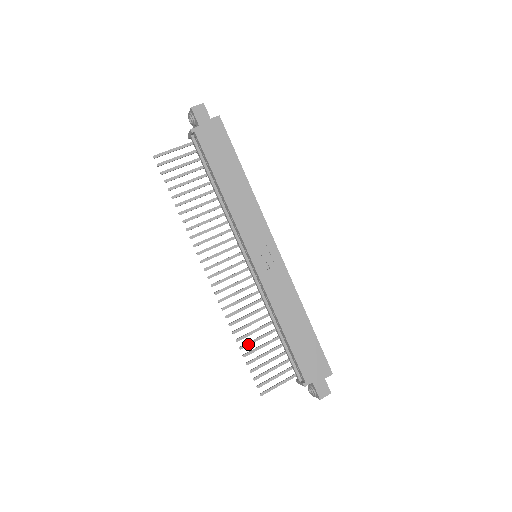
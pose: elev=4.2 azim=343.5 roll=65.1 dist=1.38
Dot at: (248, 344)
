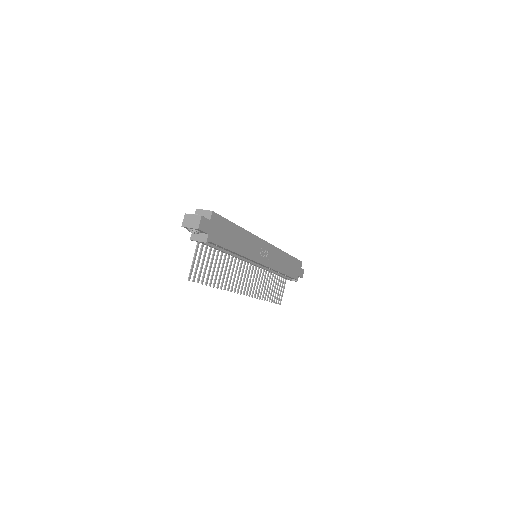
Dot at: occluded
